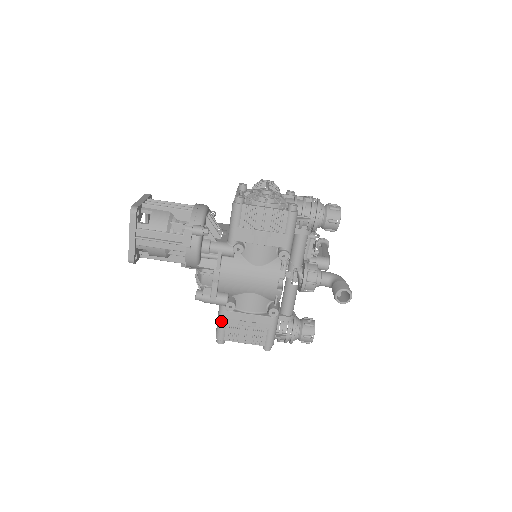
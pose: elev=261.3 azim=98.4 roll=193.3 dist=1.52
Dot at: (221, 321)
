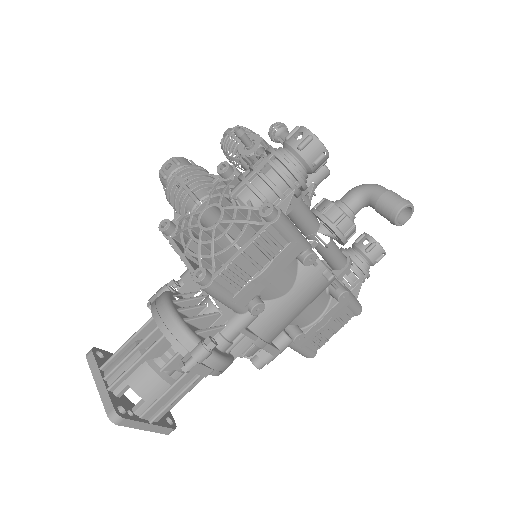
Dot at: (300, 350)
